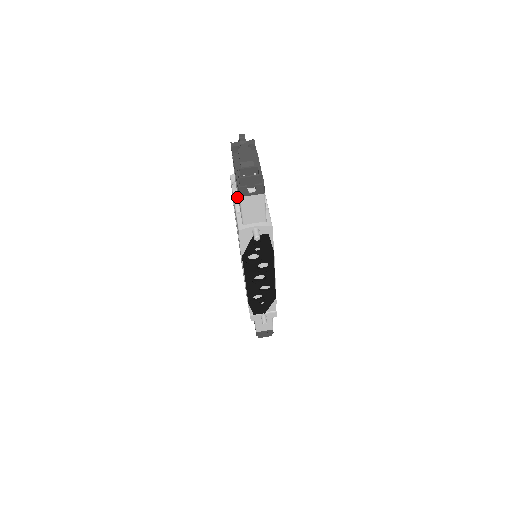
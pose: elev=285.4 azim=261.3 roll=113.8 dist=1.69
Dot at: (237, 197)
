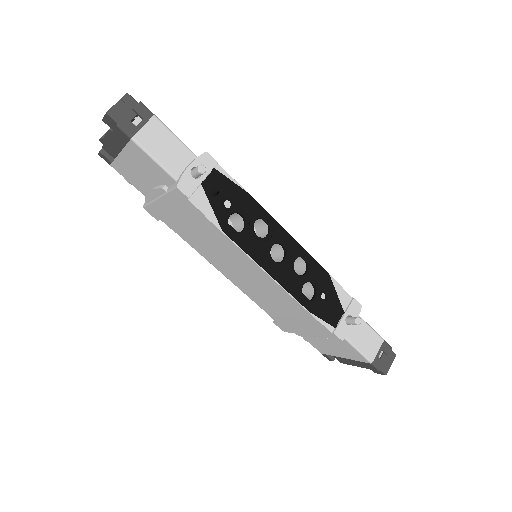
Dot at: (153, 187)
